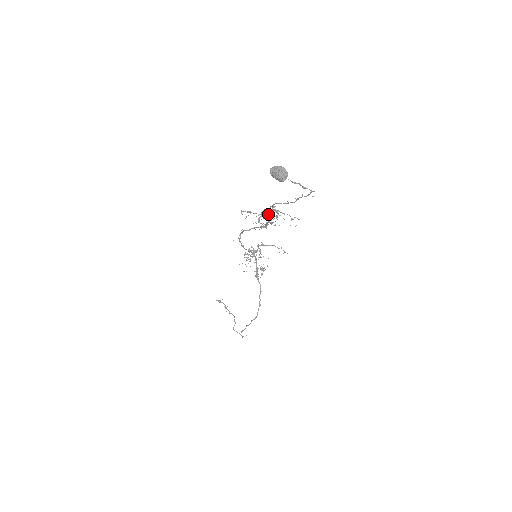
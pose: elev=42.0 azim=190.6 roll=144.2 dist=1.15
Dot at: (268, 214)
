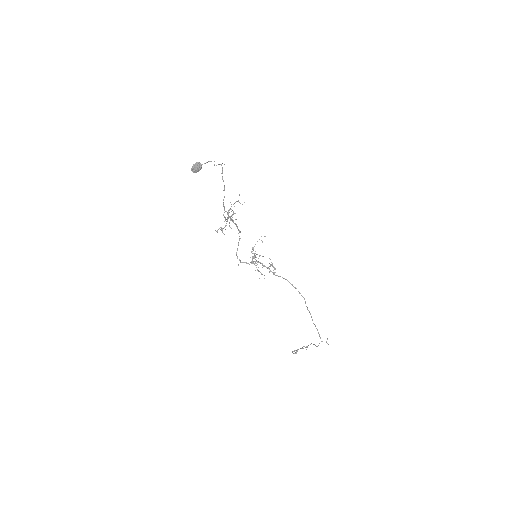
Dot at: occluded
